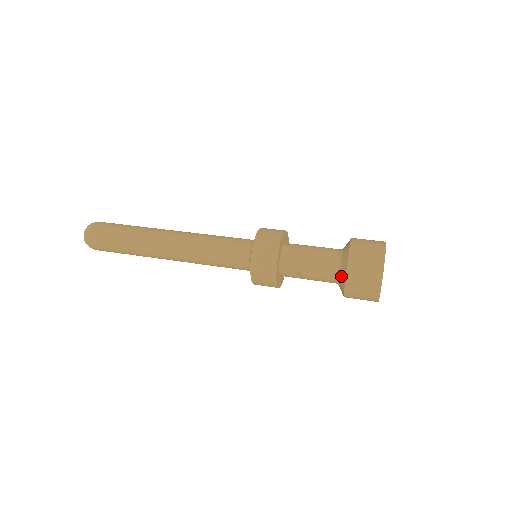
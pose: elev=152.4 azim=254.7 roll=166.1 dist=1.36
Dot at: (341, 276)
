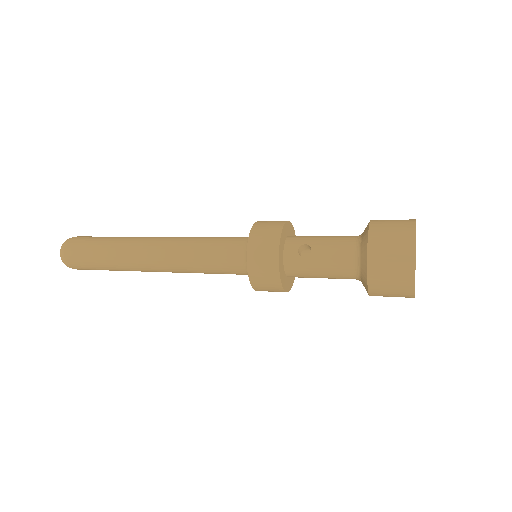
Dot at: (362, 240)
